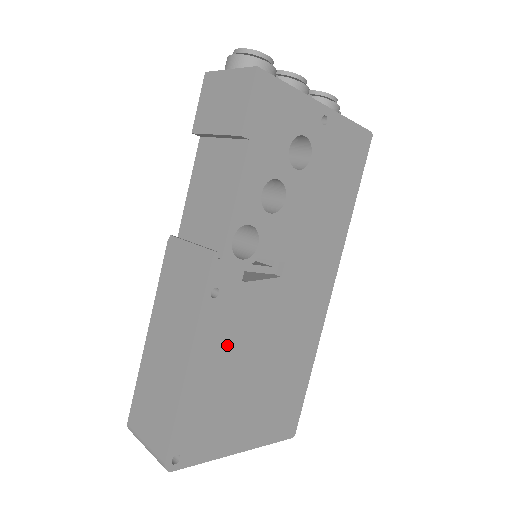
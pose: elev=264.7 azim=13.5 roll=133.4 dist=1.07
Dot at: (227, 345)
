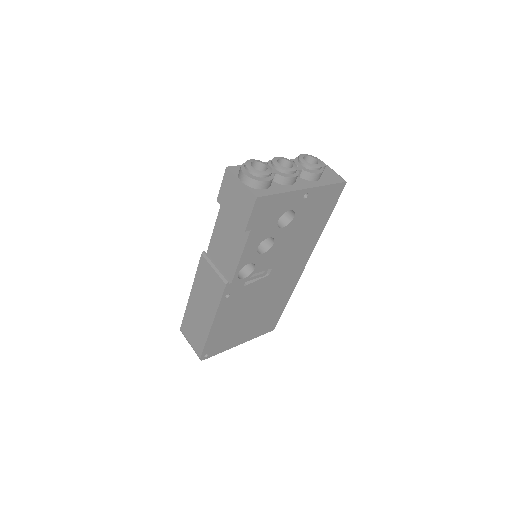
Dot at: (234, 311)
